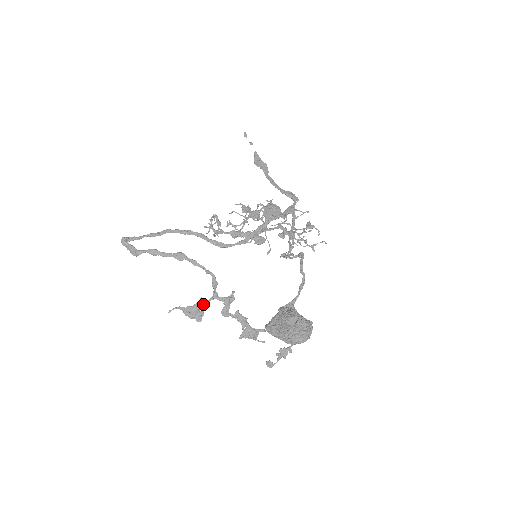
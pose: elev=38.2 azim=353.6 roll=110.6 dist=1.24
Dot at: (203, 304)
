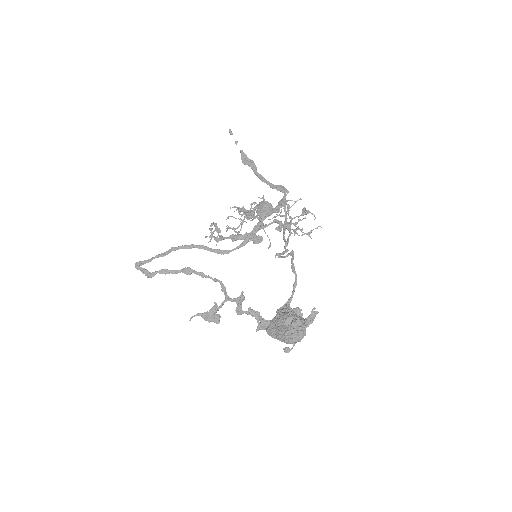
Dot at: (218, 308)
